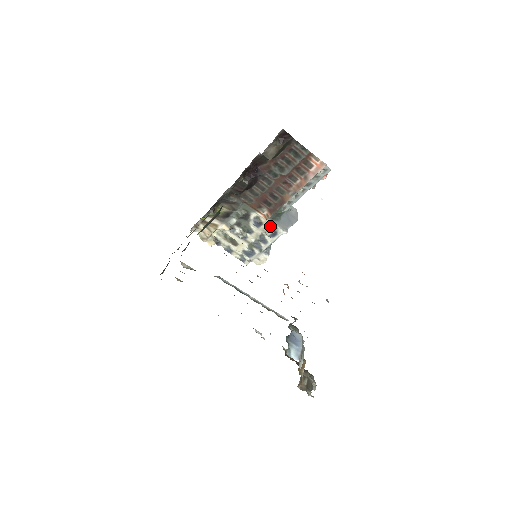
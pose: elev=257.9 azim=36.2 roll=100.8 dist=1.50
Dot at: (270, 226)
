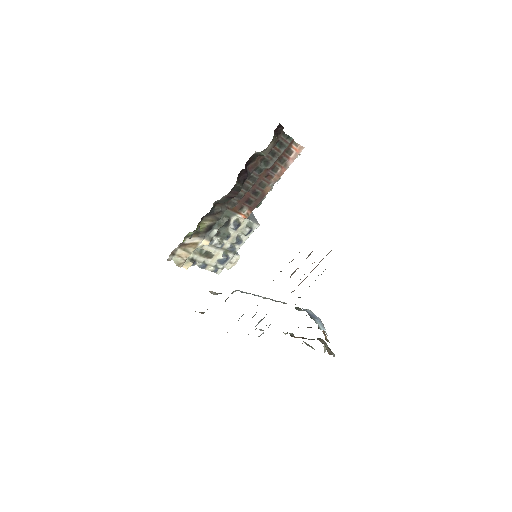
Dot at: (246, 224)
